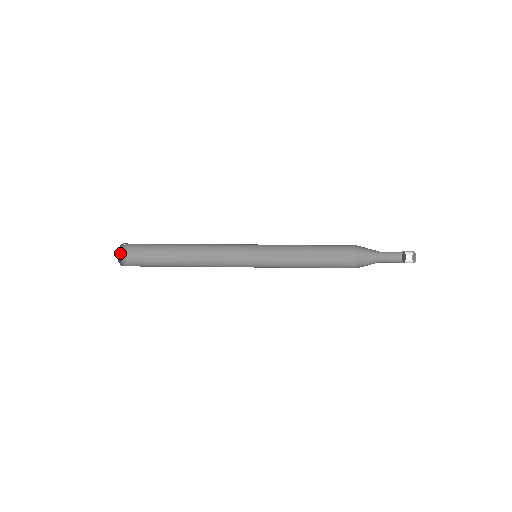
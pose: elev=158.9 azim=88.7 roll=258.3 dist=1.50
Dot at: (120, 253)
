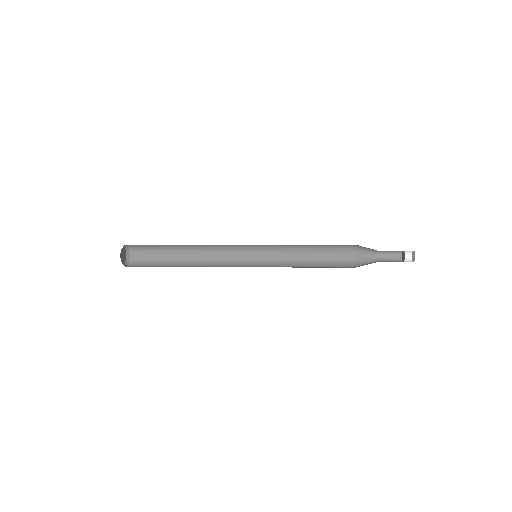
Dot at: (123, 254)
